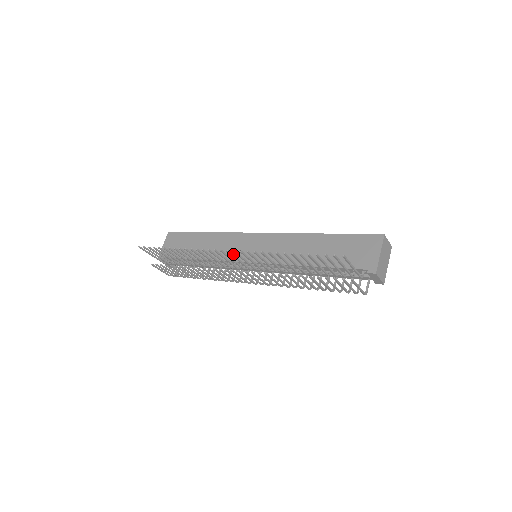
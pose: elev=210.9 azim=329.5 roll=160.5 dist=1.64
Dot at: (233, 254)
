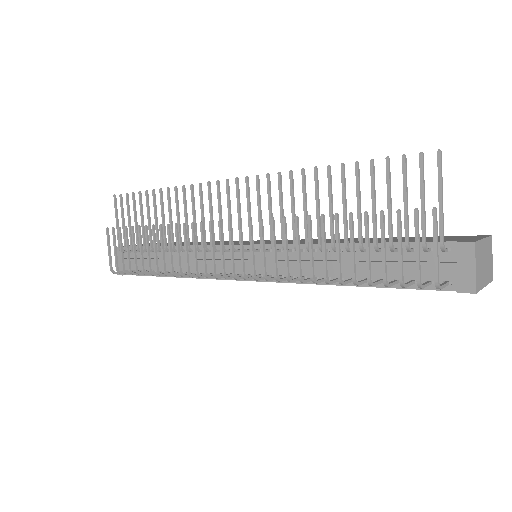
Dot at: (239, 194)
